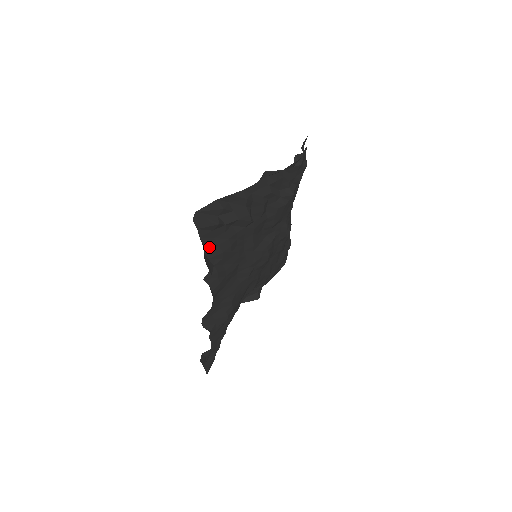
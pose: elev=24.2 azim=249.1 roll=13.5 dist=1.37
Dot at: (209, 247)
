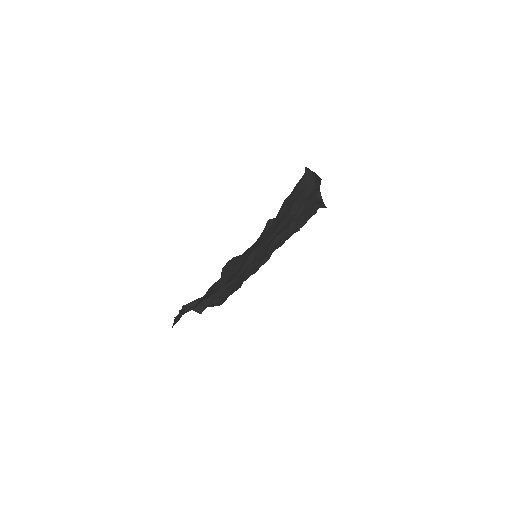
Dot at: (287, 200)
